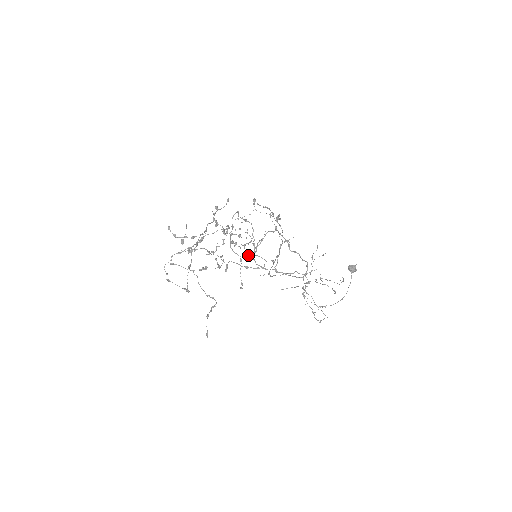
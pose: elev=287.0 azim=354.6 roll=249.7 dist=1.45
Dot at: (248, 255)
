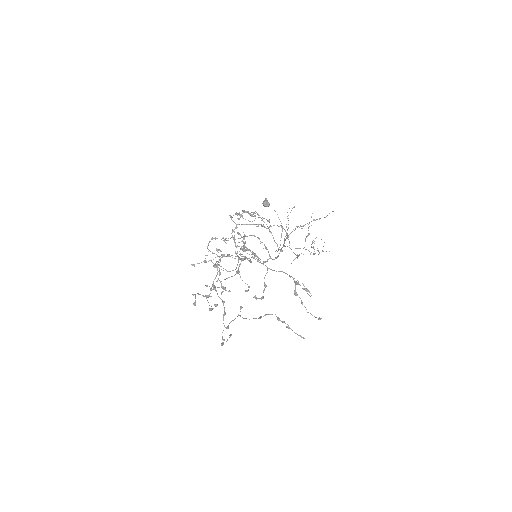
Dot at: occluded
